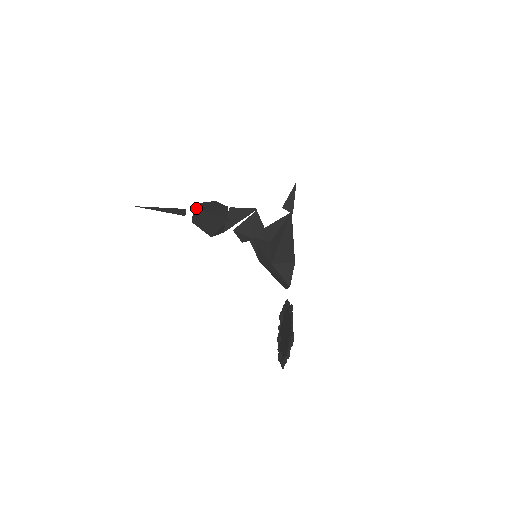
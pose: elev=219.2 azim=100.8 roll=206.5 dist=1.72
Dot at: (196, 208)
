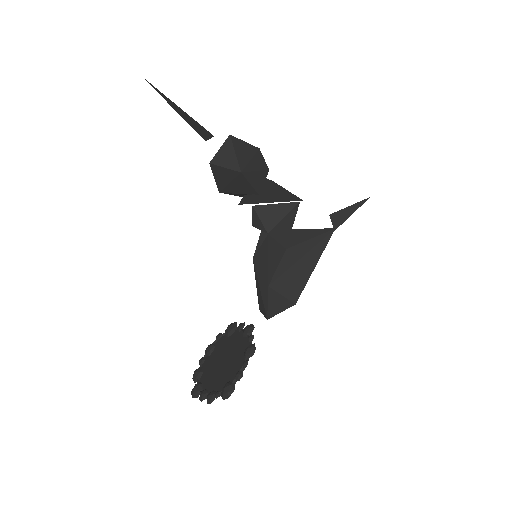
Dot at: (229, 146)
